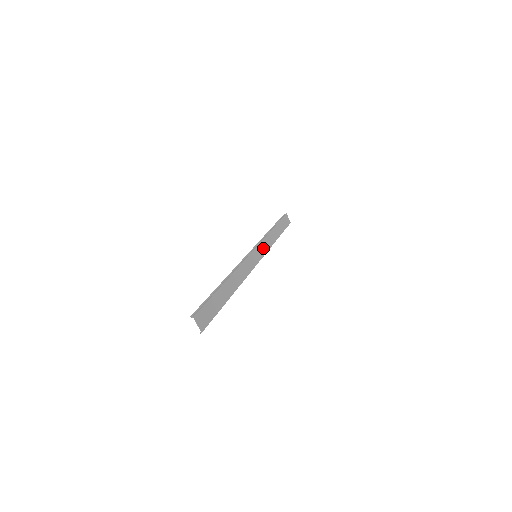
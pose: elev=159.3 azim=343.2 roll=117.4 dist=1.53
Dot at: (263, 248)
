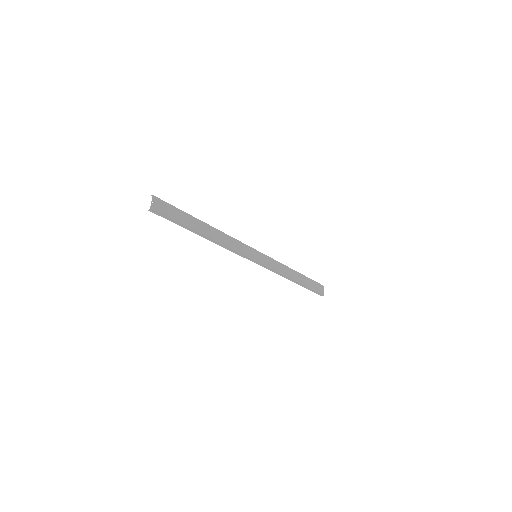
Dot at: (270, 263)
